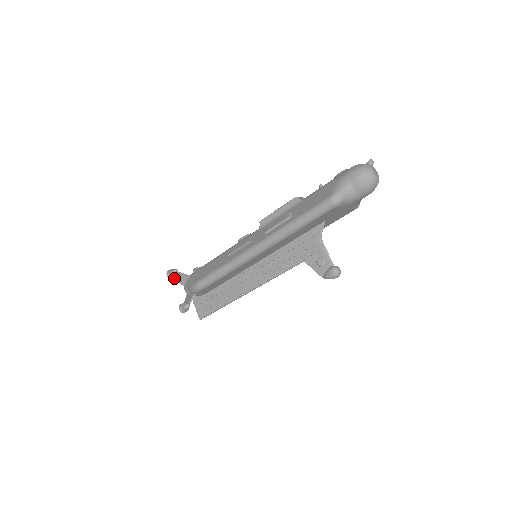
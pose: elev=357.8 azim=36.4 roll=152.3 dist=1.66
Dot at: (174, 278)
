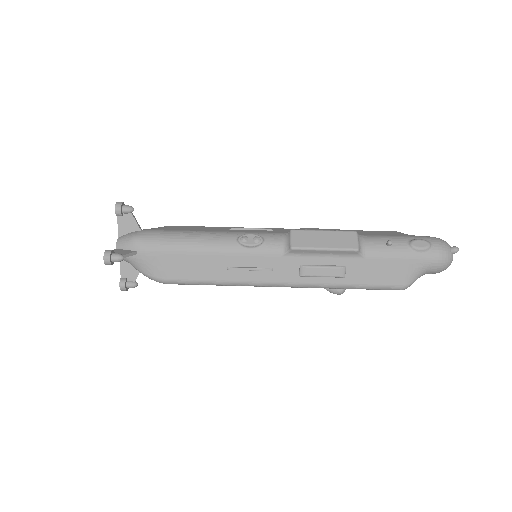
Dot at: occluded
